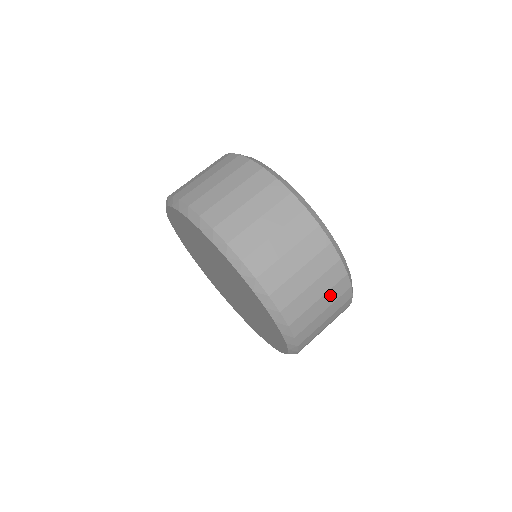
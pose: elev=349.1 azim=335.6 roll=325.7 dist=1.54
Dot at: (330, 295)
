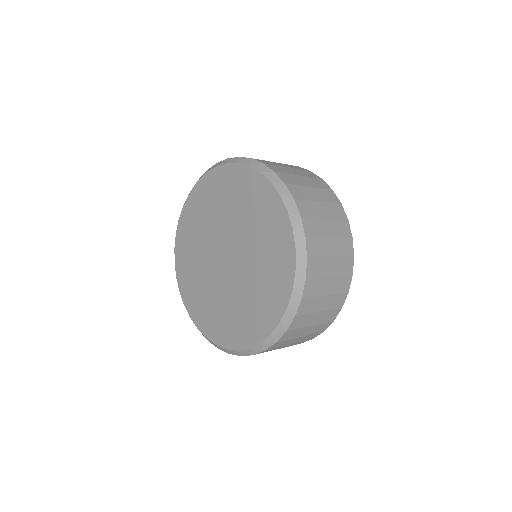
Dot at: (338, 244)
